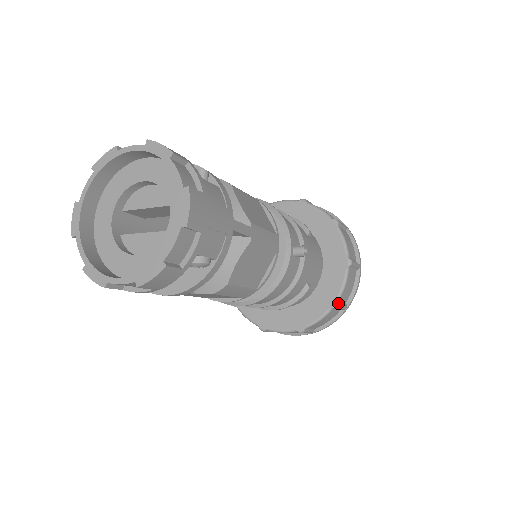
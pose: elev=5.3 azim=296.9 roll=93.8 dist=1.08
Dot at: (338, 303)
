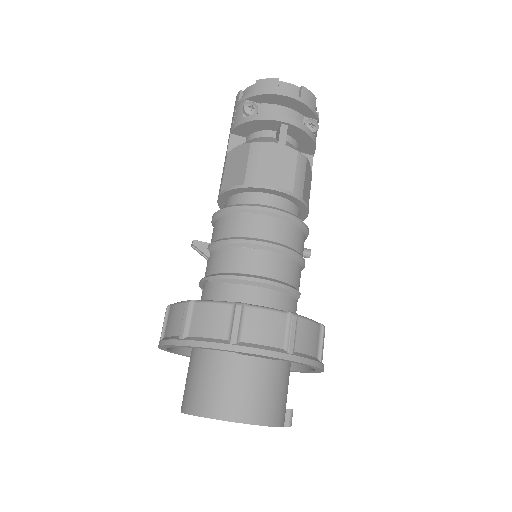
Dot at: (324, 326)
